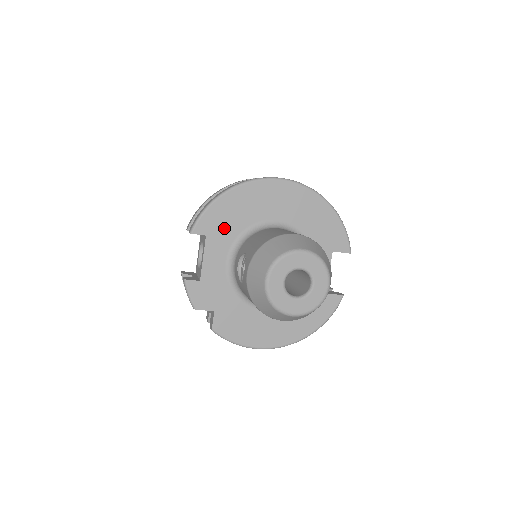
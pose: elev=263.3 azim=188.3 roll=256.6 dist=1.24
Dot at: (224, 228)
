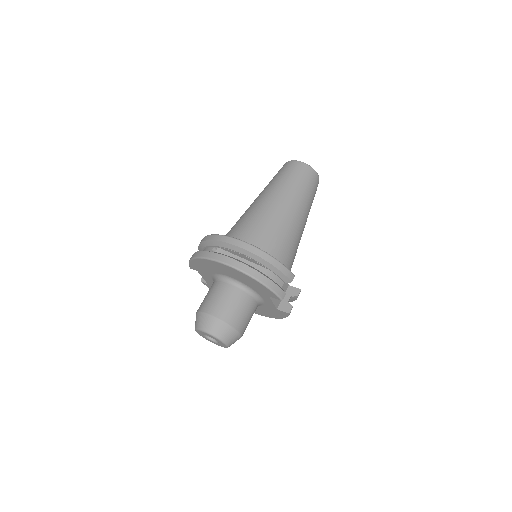
Dot at: (203, 271)
